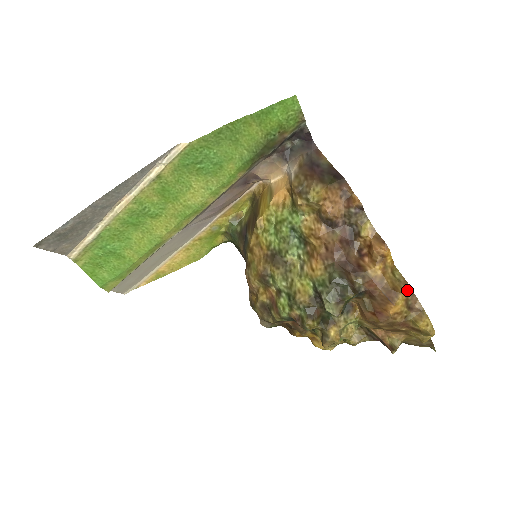
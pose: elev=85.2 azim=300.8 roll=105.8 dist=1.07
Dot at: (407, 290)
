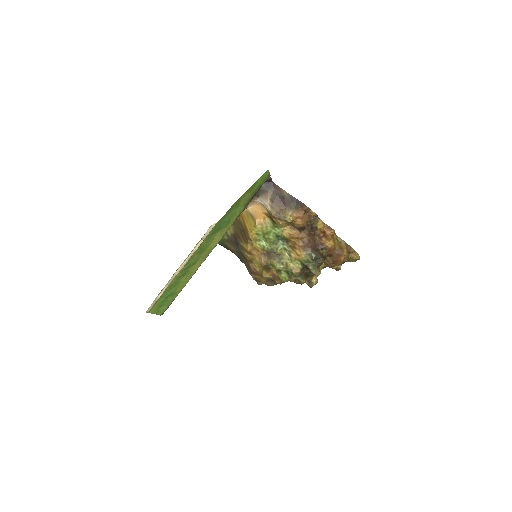
Dot at: (346, 246)
